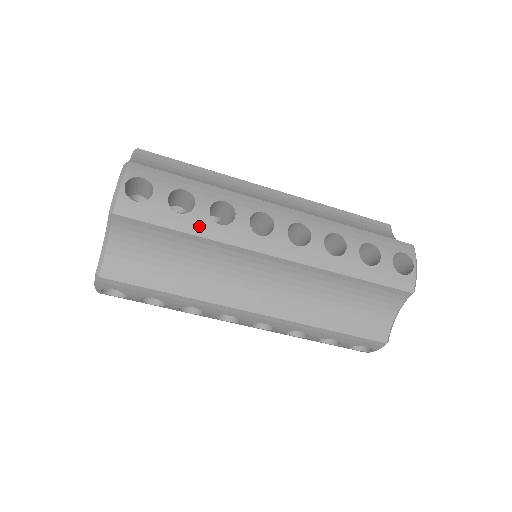
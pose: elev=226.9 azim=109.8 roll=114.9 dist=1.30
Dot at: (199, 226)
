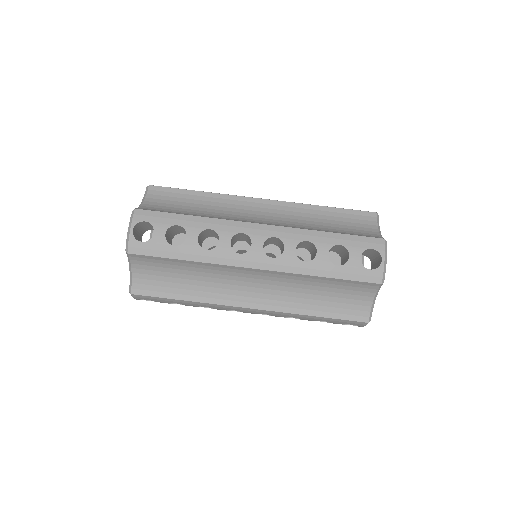
Dot at: occluded
